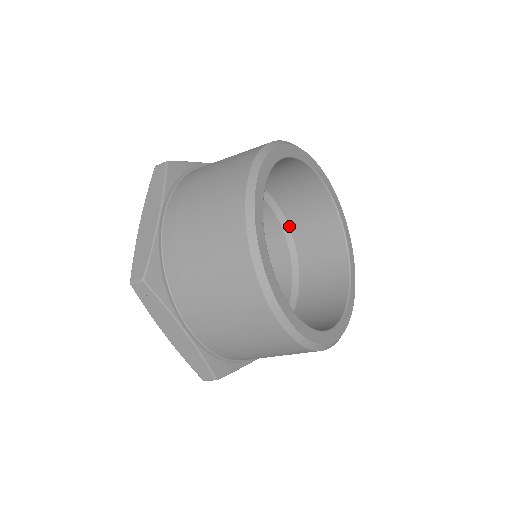
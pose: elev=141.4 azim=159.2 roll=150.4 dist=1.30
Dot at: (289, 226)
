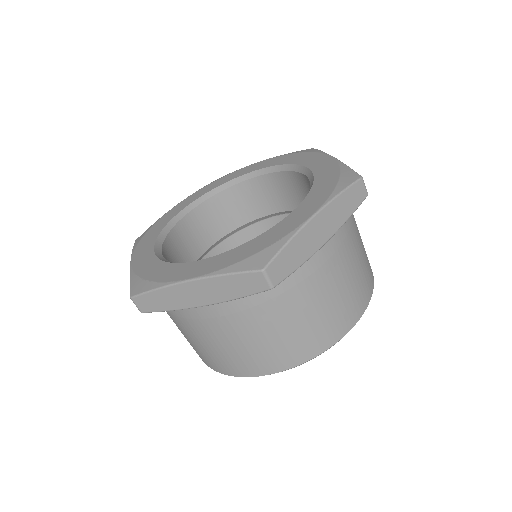
Dot at: occluded
